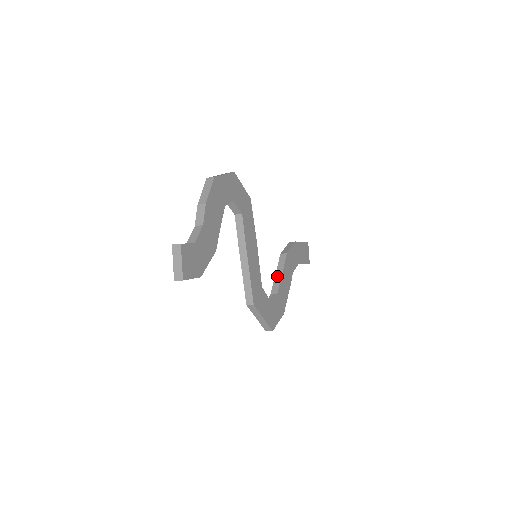
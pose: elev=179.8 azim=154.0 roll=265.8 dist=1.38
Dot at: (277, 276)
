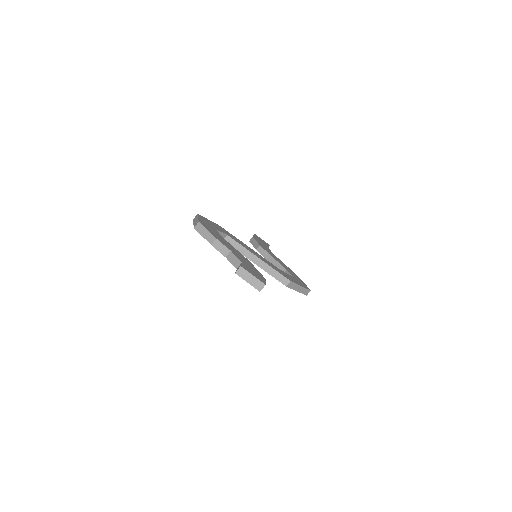
Dot at: (272, 262)
